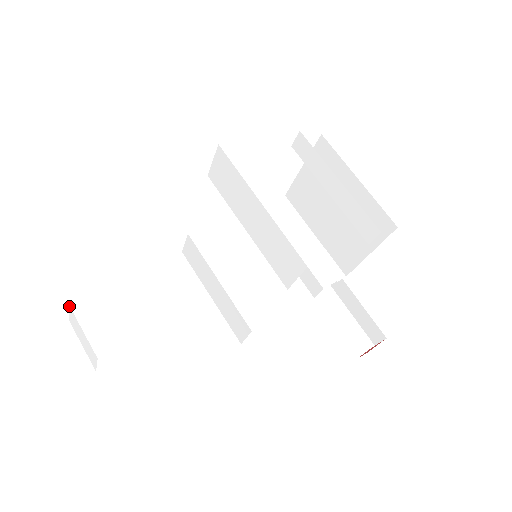
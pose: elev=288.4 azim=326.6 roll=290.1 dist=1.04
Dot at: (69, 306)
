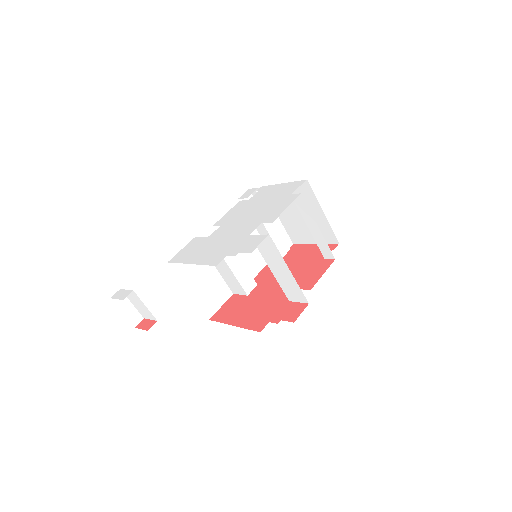
Dot at: (133, 291)
